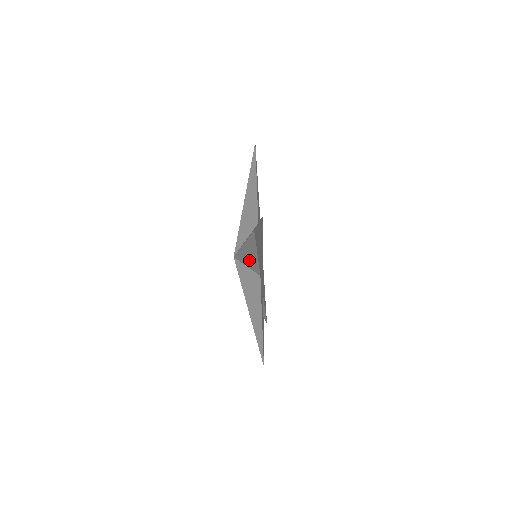
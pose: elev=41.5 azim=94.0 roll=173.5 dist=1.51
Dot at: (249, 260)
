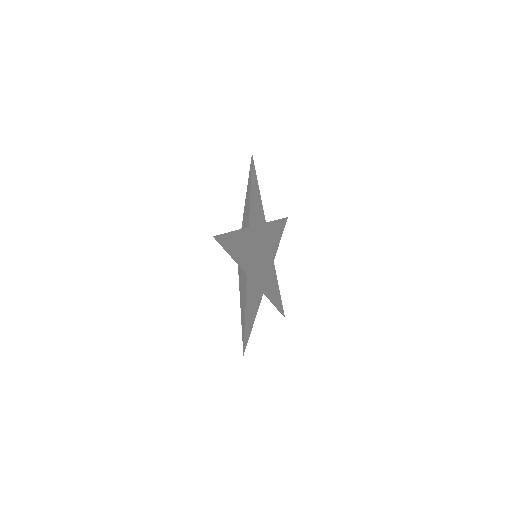
Dot at: occluded
